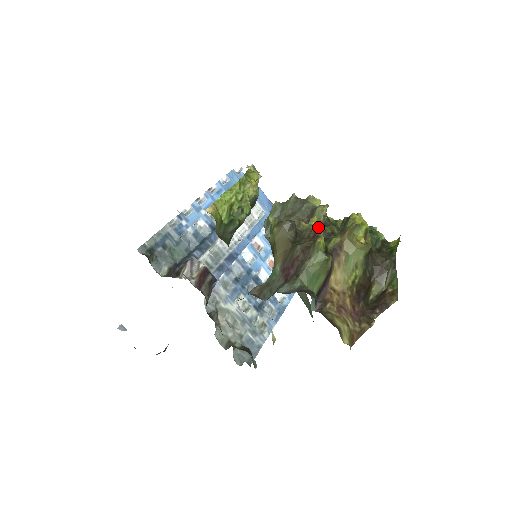
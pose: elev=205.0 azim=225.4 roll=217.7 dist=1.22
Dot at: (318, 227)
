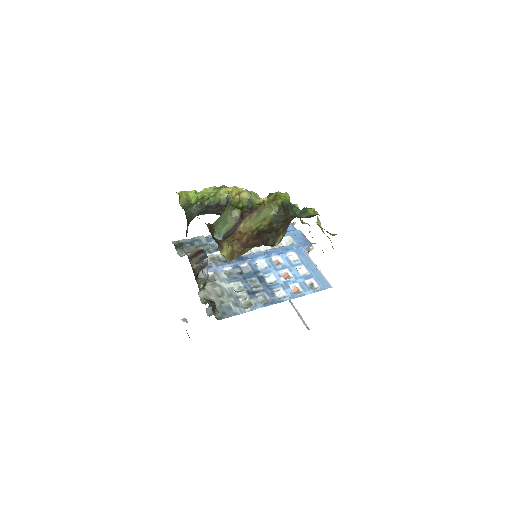
Dot at: occluded
